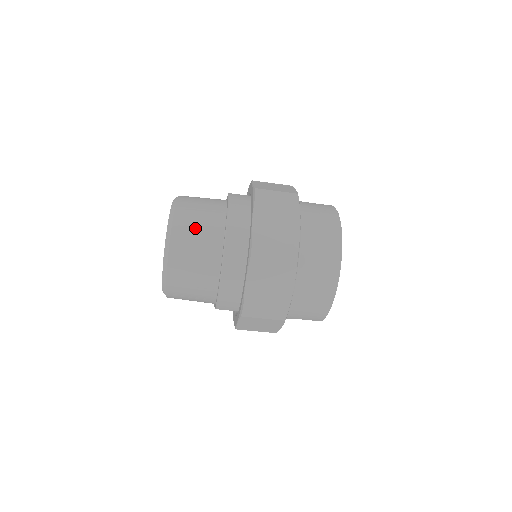
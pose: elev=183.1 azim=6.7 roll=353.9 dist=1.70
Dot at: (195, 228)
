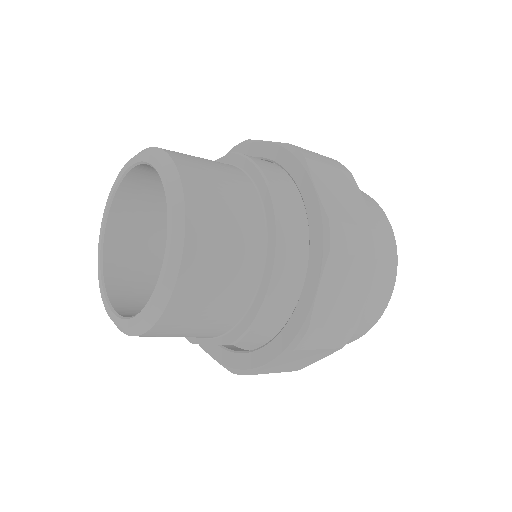
Dot at: (221, 200)
